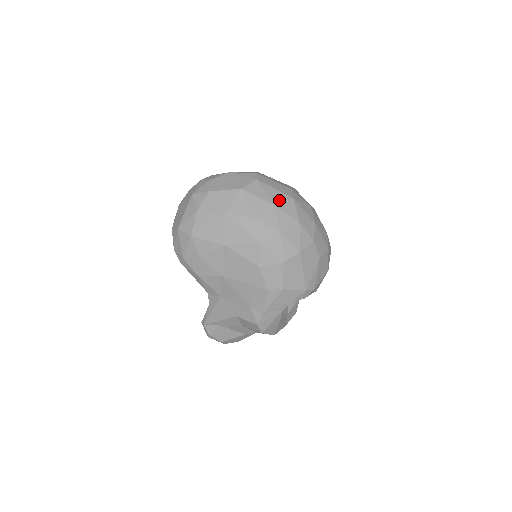
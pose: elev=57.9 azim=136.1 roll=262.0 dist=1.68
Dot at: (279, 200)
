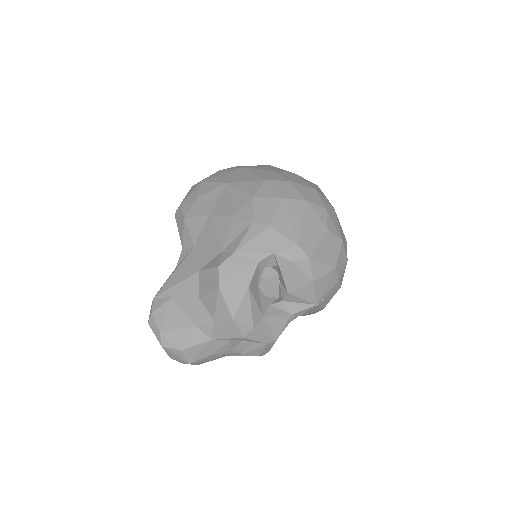
Dot at: (302, 177)
